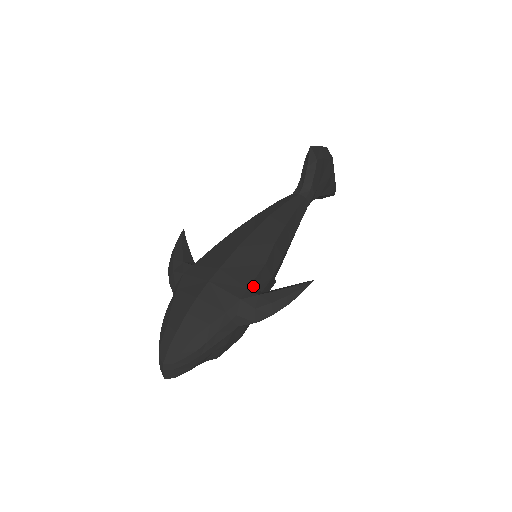
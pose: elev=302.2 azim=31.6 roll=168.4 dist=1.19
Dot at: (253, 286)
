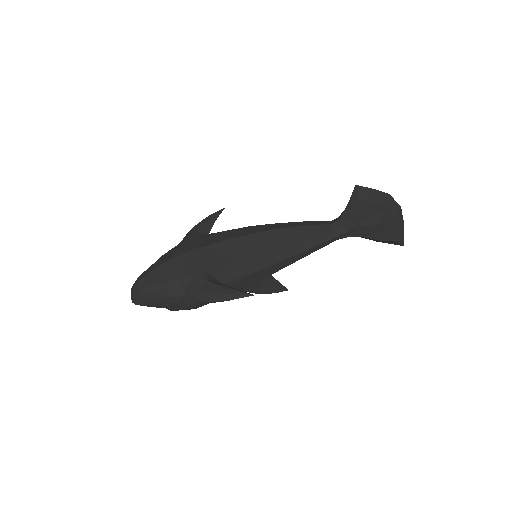
Dot at: (215, 273)
